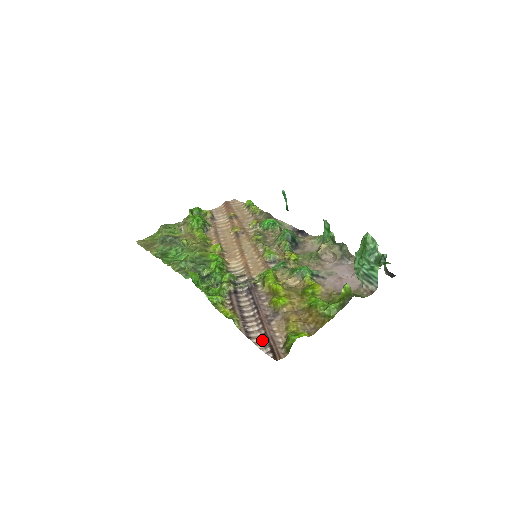
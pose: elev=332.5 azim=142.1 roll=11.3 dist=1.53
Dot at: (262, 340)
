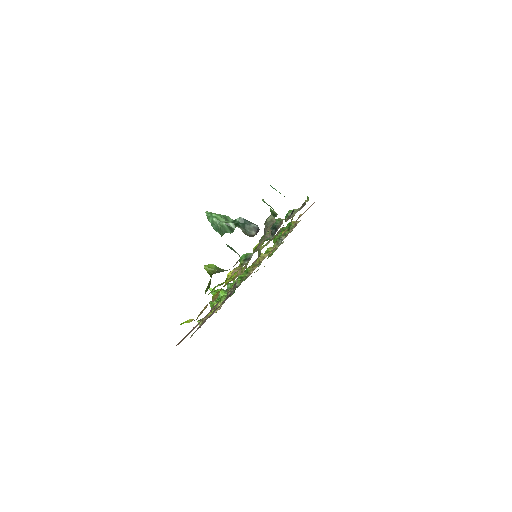
Dot at: occluded
